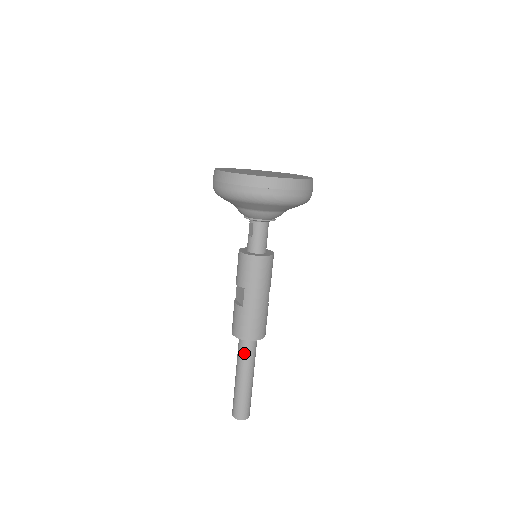
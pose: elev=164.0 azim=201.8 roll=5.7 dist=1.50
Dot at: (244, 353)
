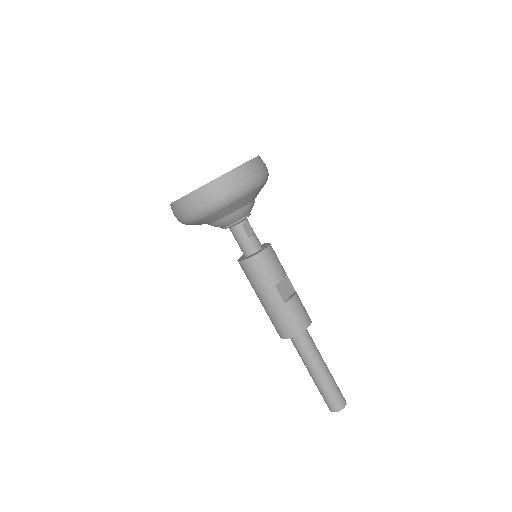
Dot at: (296, 349)
